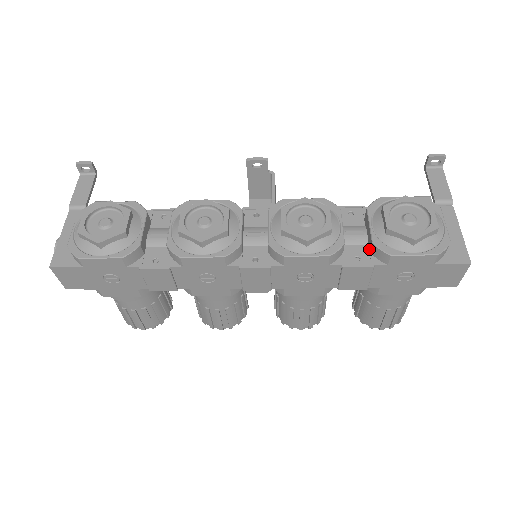
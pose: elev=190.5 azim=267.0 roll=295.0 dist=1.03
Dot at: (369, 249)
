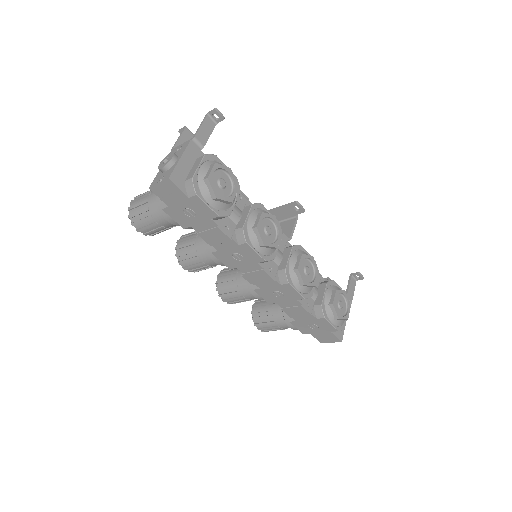
Dot at: (315, 304)
